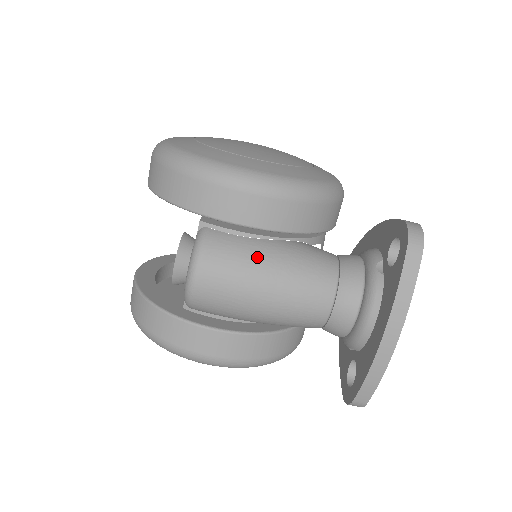
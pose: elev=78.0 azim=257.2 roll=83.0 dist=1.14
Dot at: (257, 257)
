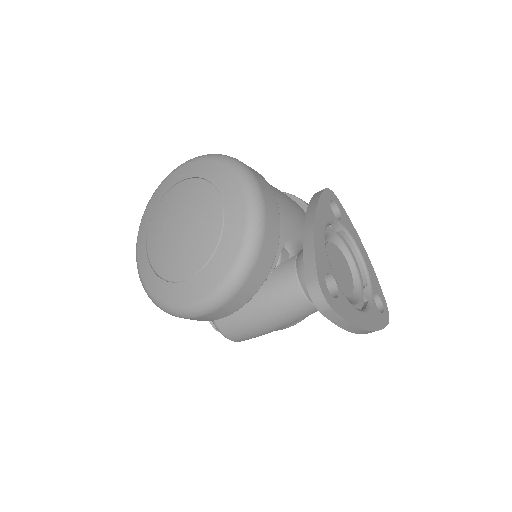
Dot at: (251, 321)
